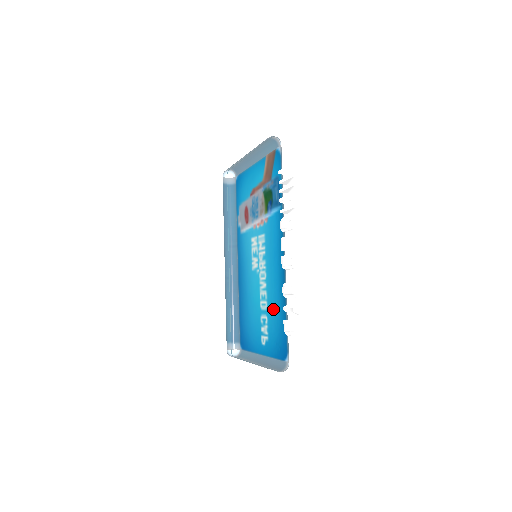
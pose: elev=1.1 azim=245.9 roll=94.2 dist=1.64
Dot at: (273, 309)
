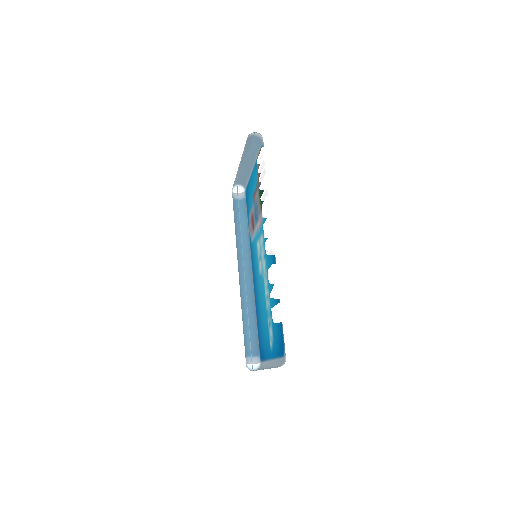
Dot at: (273, 306)
